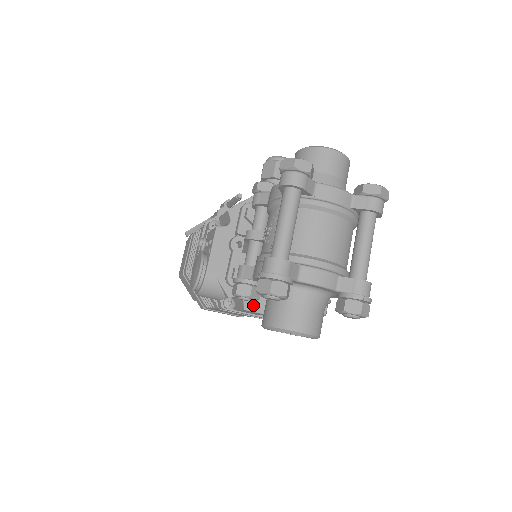
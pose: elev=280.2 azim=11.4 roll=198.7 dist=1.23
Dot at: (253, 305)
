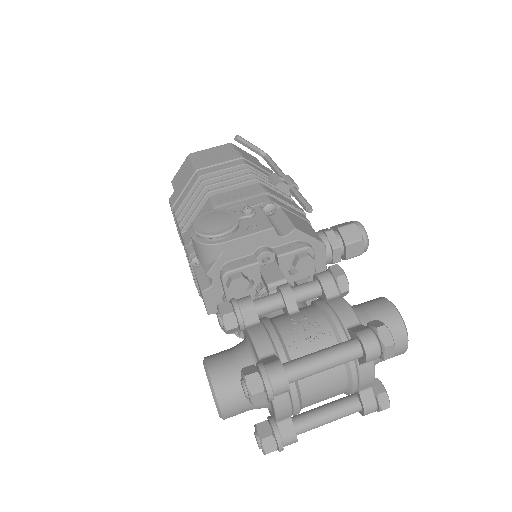
Dot at: (210, 296)
